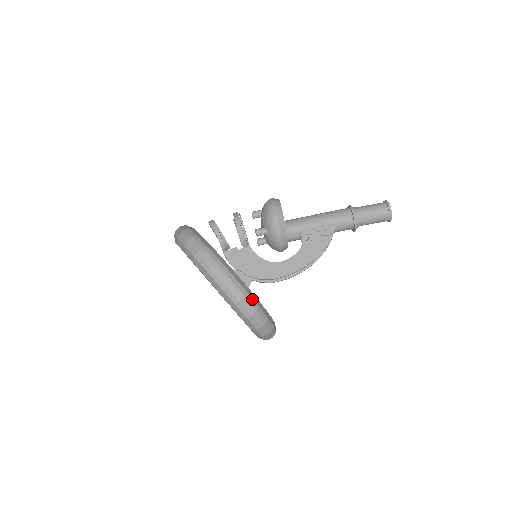
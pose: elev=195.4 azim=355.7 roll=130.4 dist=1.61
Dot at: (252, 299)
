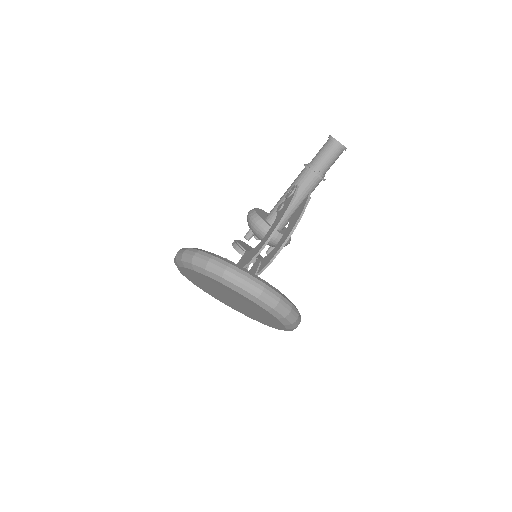
Dot at: (205, 253)
